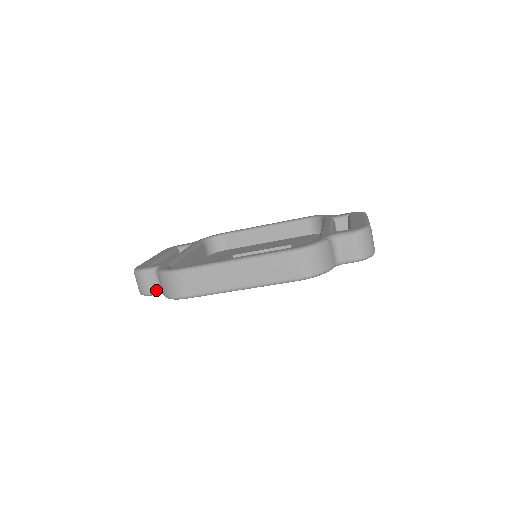
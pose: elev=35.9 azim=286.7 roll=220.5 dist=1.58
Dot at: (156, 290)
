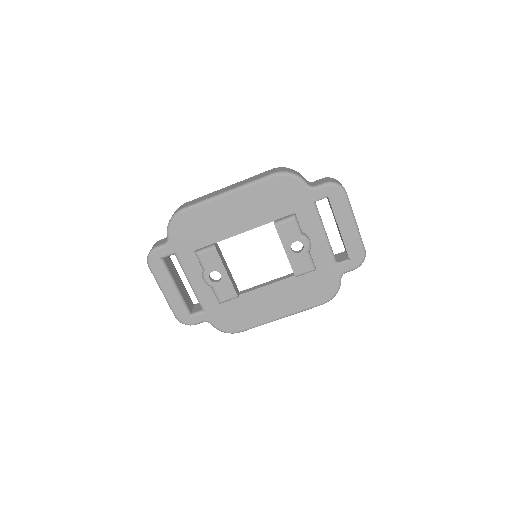
Dot at: (162, 243)
